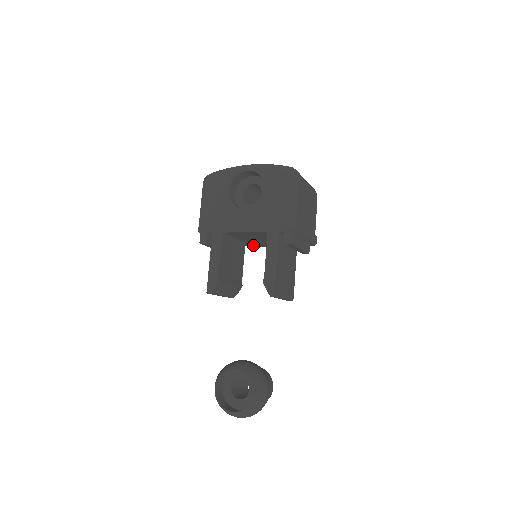
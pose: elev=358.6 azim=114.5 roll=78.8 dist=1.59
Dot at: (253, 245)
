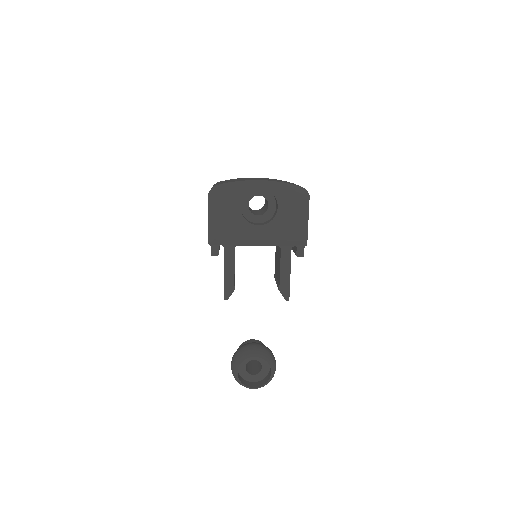
Dot at: occluded
